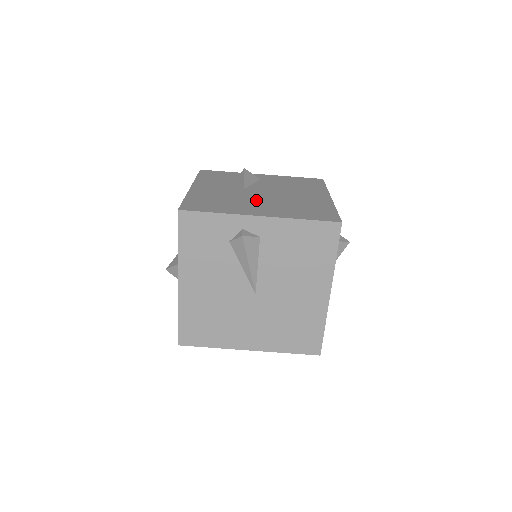
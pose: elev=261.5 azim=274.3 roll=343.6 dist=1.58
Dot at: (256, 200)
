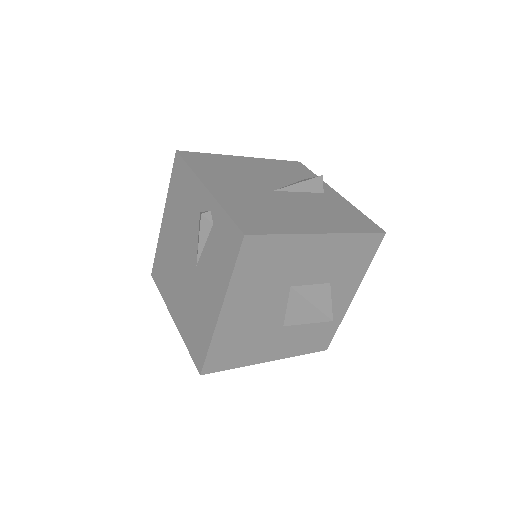
Dot at: occluded
